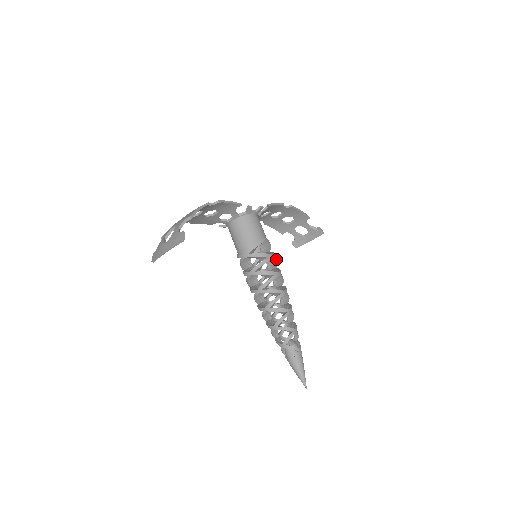
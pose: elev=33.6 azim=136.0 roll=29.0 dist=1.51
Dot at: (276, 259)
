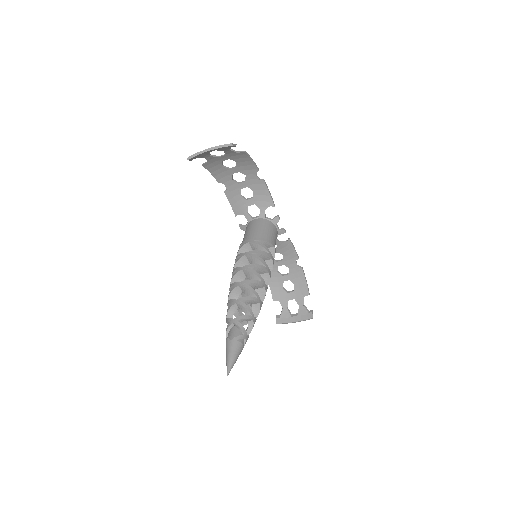
Dot at: occluded
